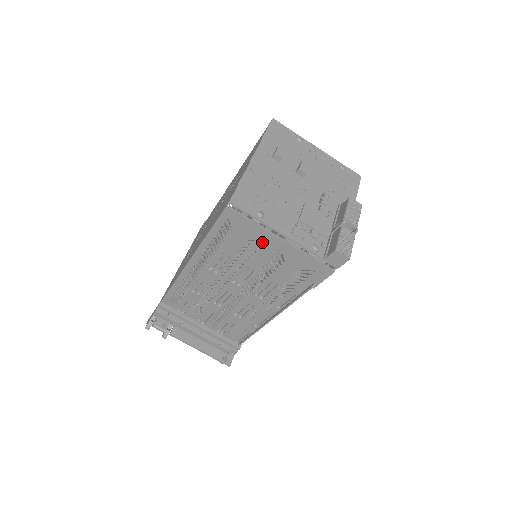
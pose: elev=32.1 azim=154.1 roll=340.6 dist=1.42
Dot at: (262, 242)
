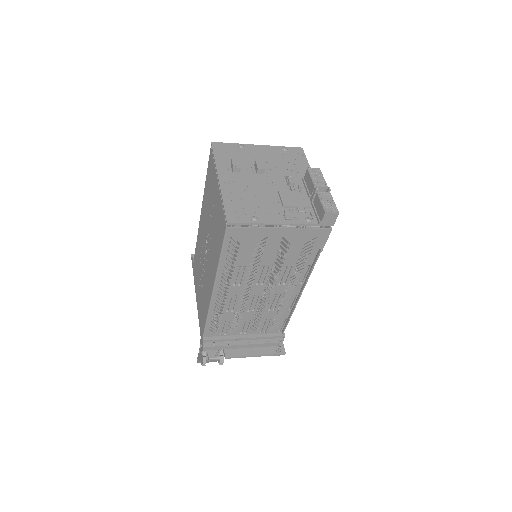
Dot at: (266, 239)
